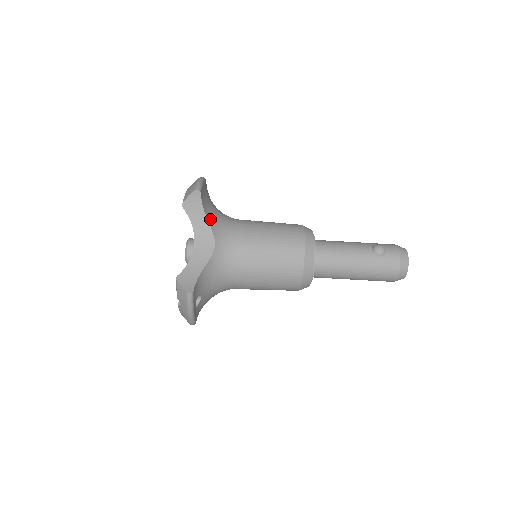
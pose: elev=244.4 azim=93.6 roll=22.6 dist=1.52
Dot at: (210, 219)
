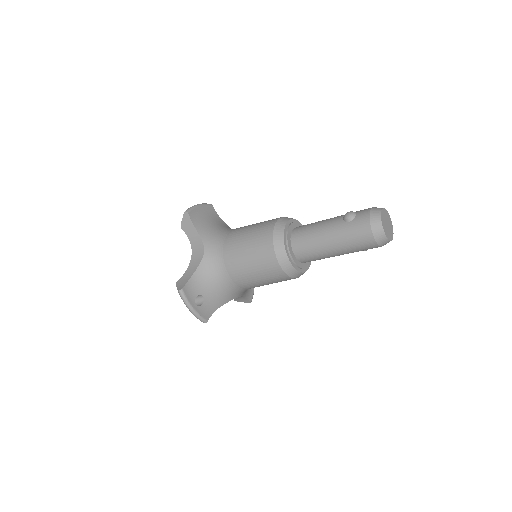
Dot at: (202, 232)
